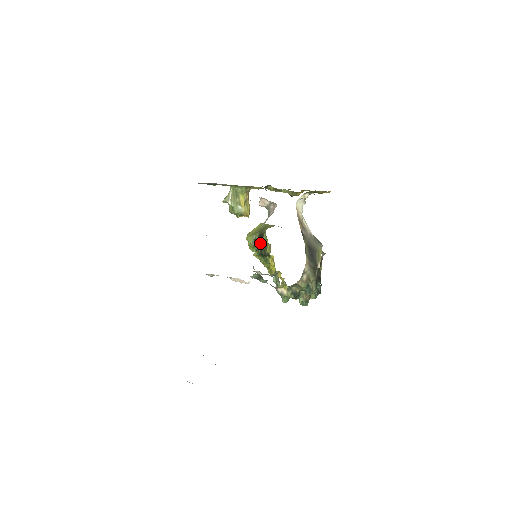
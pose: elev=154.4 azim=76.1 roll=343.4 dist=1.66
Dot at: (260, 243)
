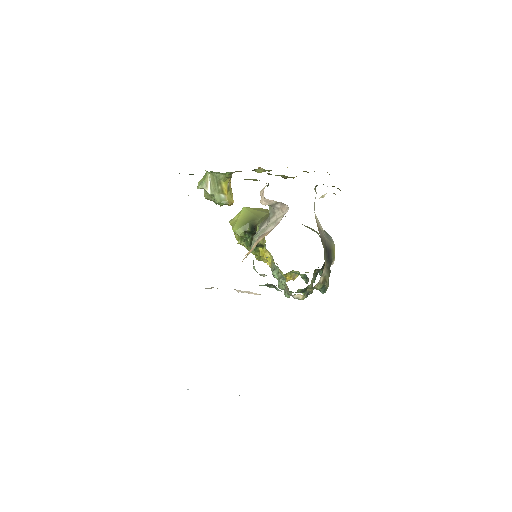
Dot at: (251, 234)
